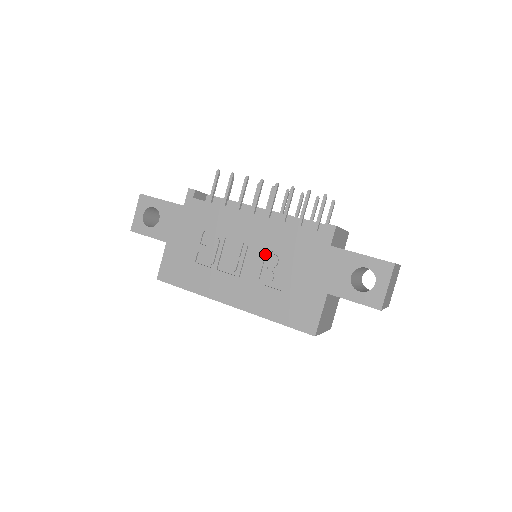
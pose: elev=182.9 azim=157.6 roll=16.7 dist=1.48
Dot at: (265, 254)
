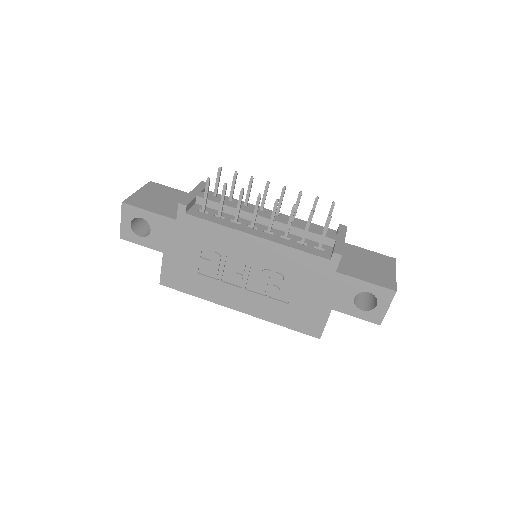
Dot at: (270, 273)
